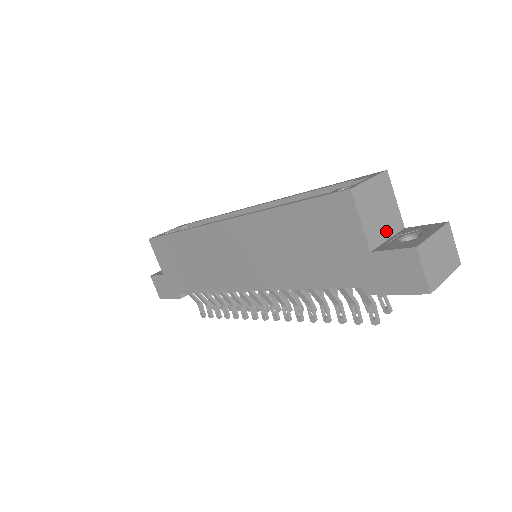
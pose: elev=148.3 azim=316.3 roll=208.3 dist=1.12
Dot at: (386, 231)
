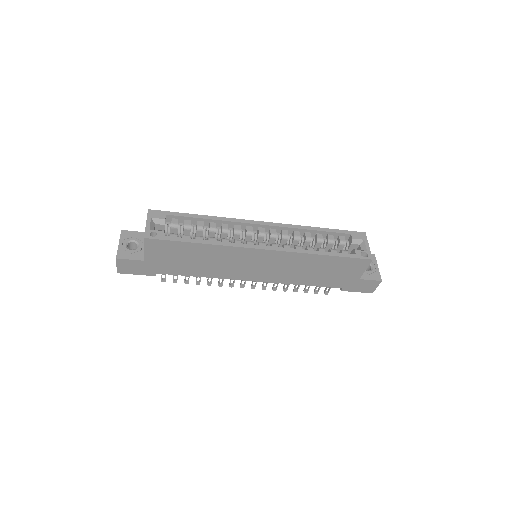
Dot at: occluded
